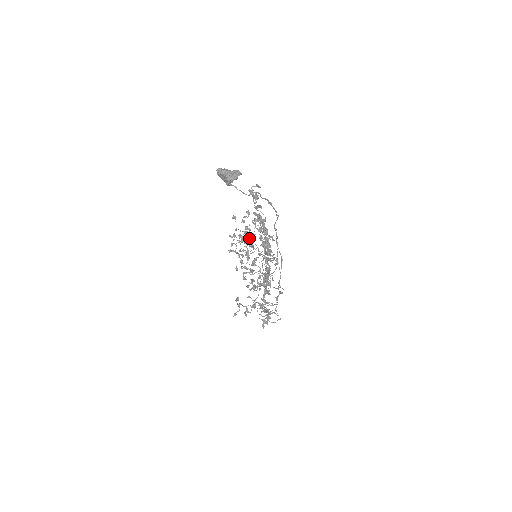
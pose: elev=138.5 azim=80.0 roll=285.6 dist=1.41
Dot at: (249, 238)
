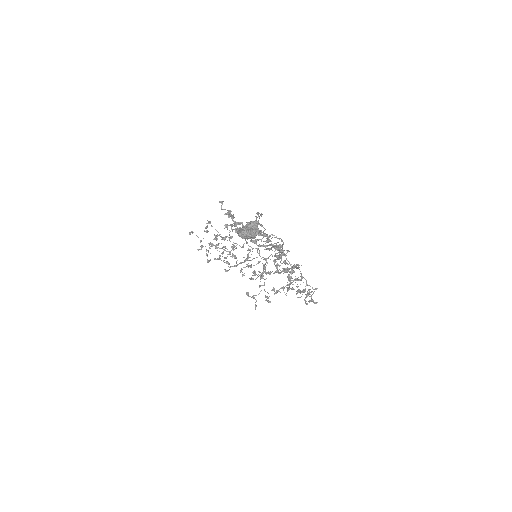
Dot at: occluded
